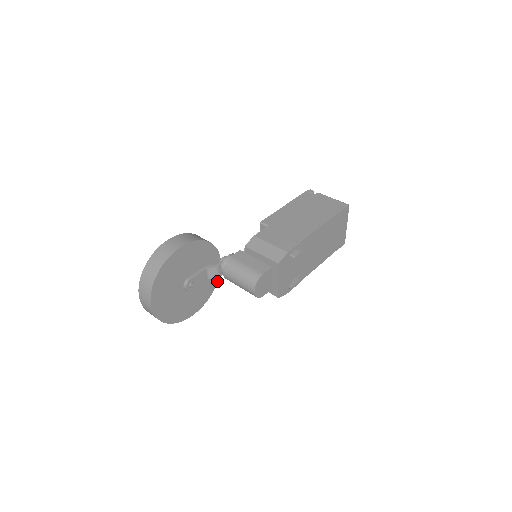
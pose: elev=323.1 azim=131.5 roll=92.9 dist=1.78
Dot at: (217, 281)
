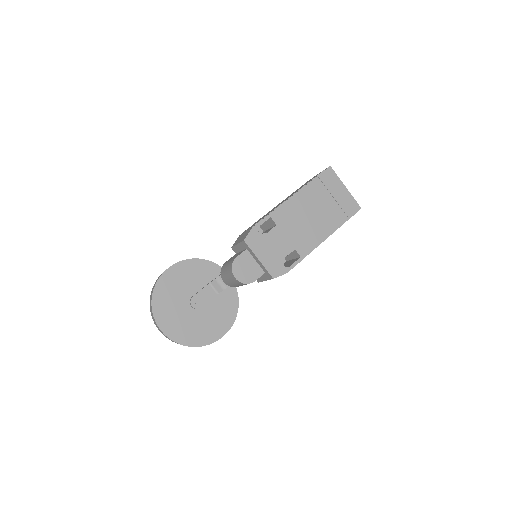
Dot at: (238, 298)
